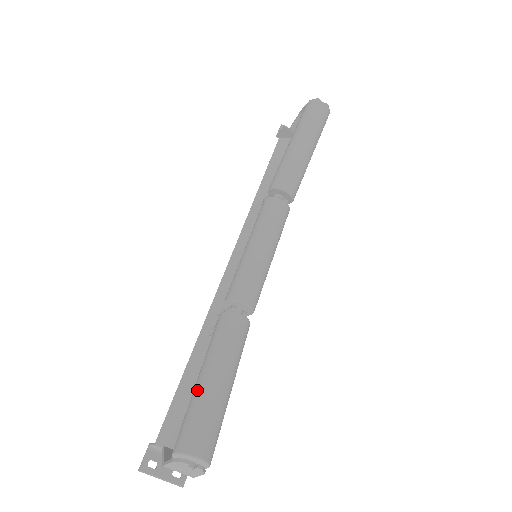
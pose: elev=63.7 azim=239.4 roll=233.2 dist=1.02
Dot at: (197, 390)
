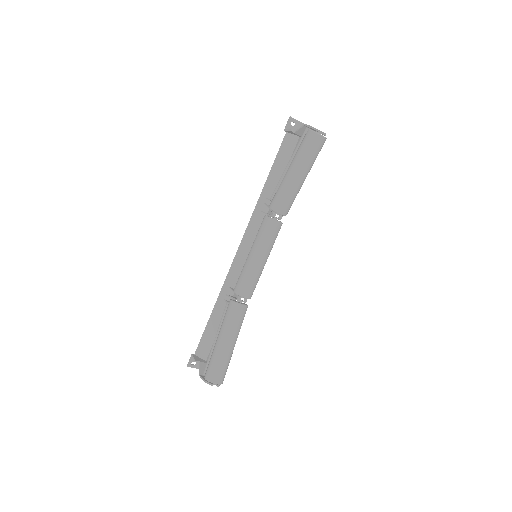
Dot at: (217, 349)
